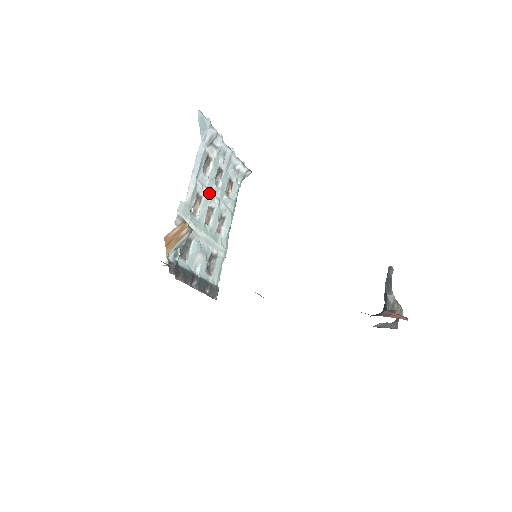
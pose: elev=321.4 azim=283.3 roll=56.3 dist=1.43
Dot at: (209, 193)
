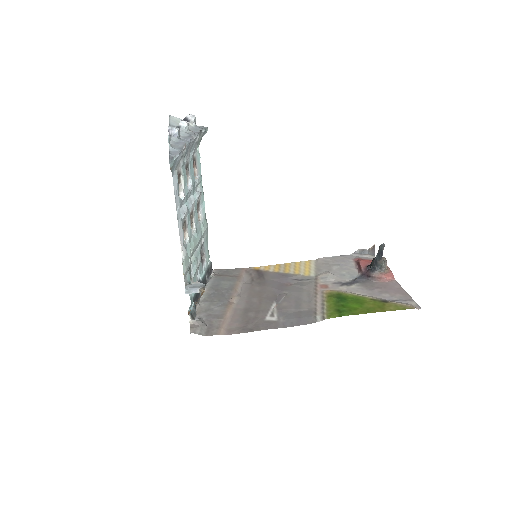
Dot at: (188, 207)
